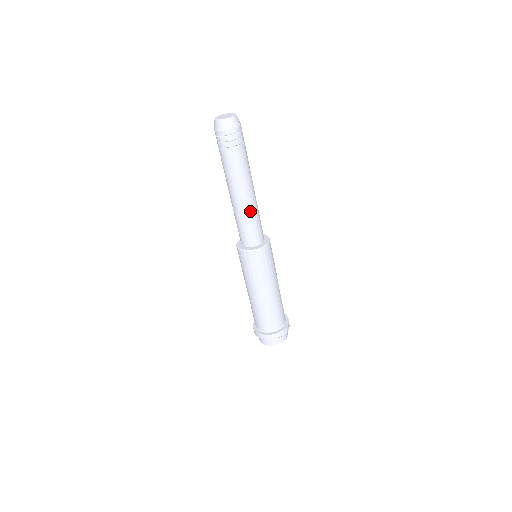
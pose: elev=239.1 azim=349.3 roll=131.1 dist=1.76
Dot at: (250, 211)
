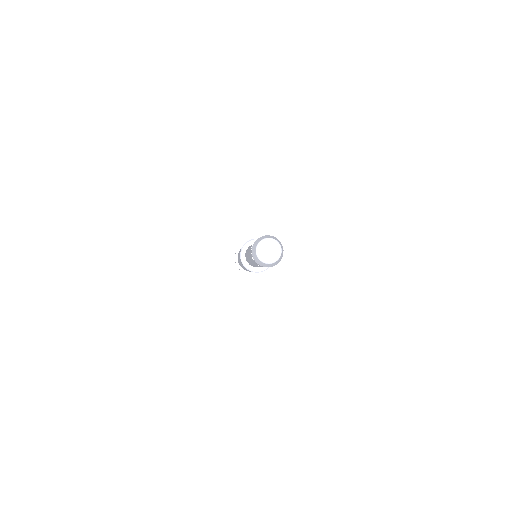
Dot at: occluded
